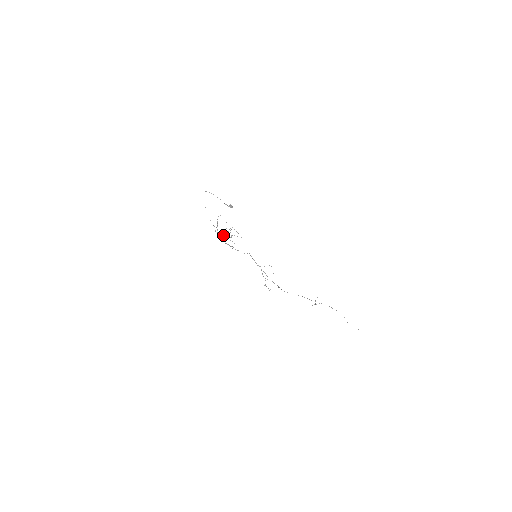
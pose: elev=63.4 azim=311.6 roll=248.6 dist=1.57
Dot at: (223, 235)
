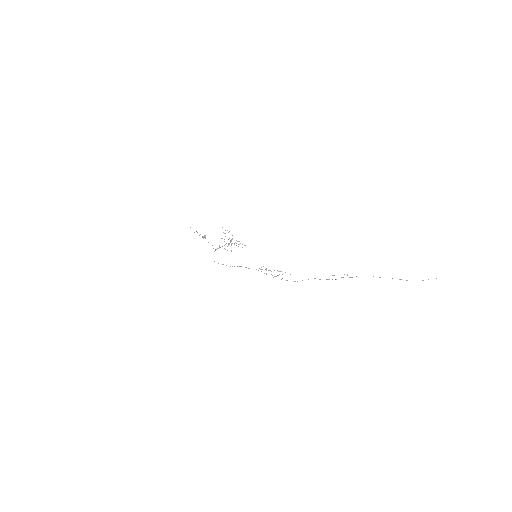
Dot at: (228, 243)
